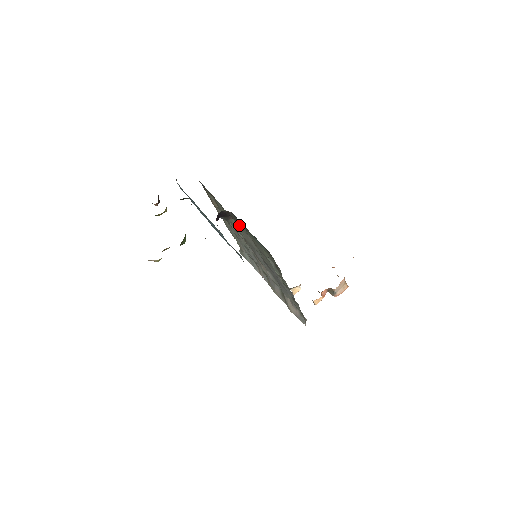
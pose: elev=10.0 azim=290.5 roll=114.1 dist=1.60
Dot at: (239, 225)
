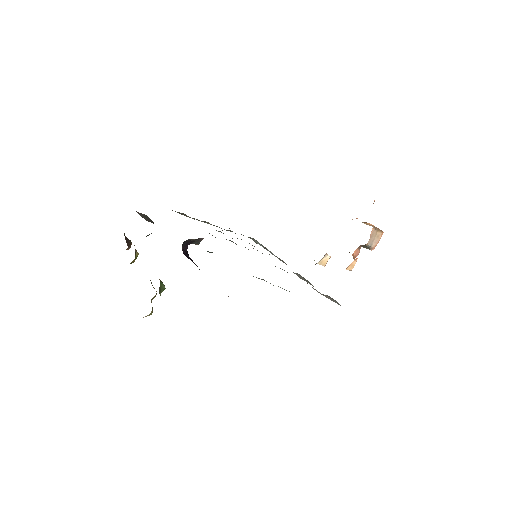
Dot at: occluded
